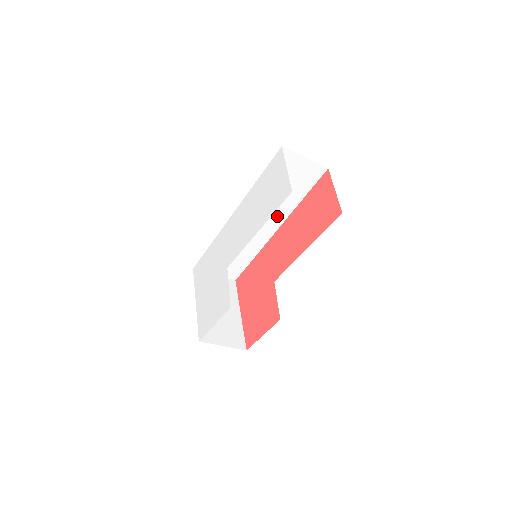
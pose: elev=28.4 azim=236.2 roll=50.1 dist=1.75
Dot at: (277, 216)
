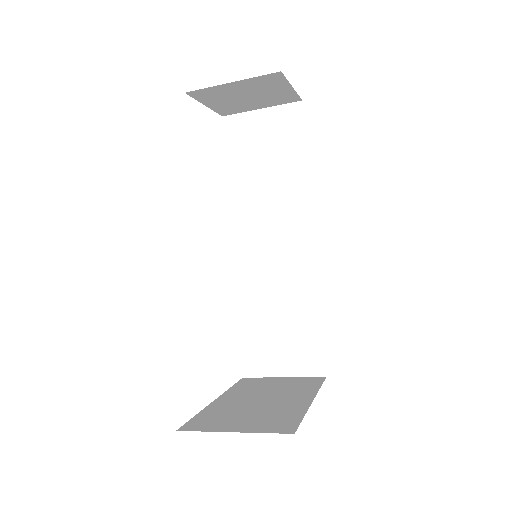
Dot at: (295, 213)
